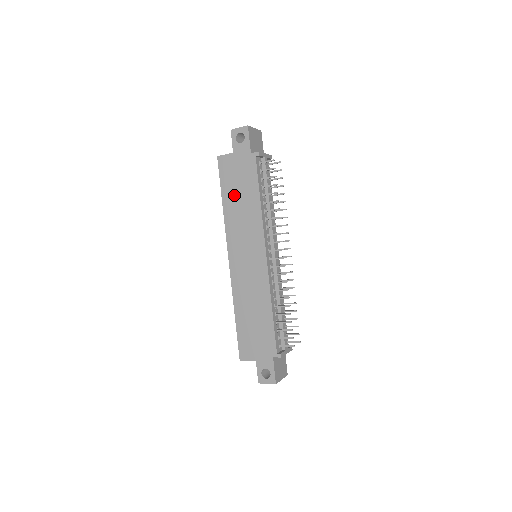
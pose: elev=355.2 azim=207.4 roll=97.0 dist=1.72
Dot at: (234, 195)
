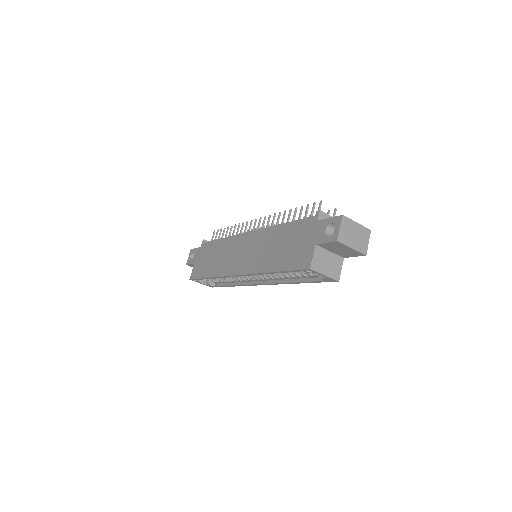
Dot at: (210, 265)
